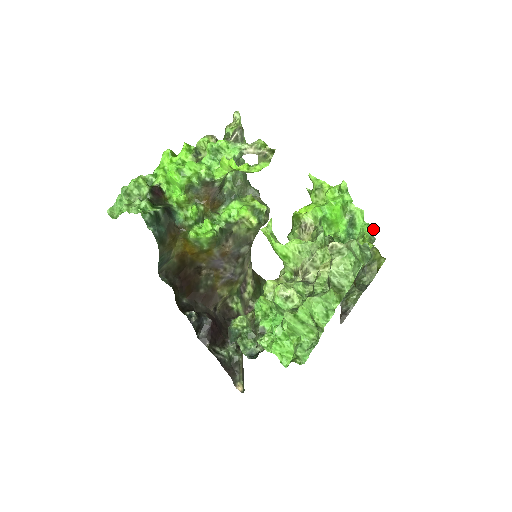
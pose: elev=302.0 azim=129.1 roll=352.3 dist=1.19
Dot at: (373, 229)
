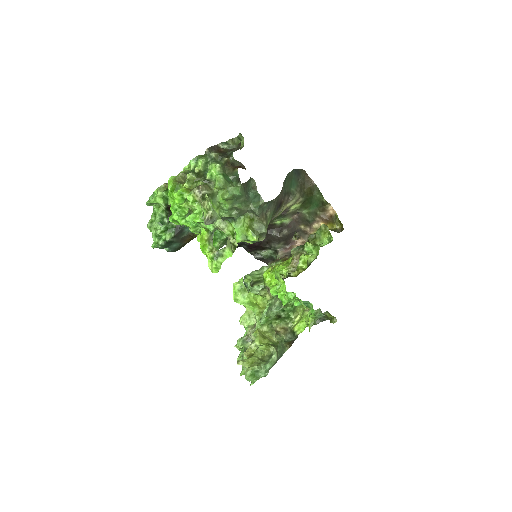
Dot at: (319, 315)
